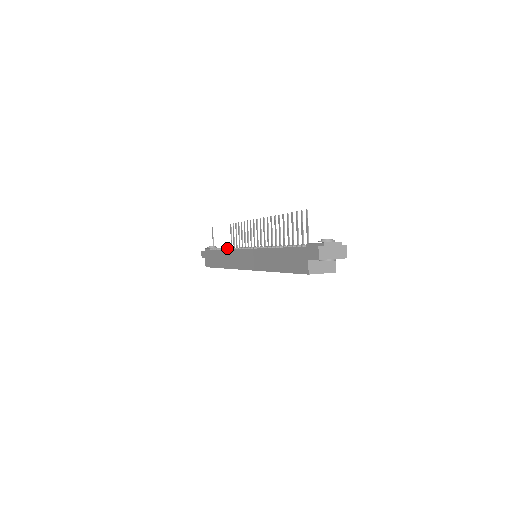
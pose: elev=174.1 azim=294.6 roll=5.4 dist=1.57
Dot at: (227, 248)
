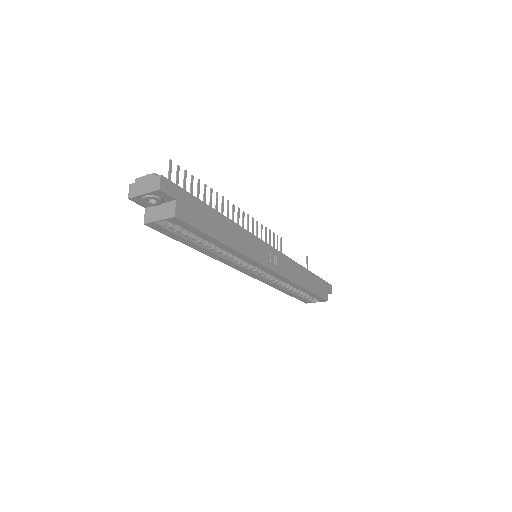
Dot at: occluded
